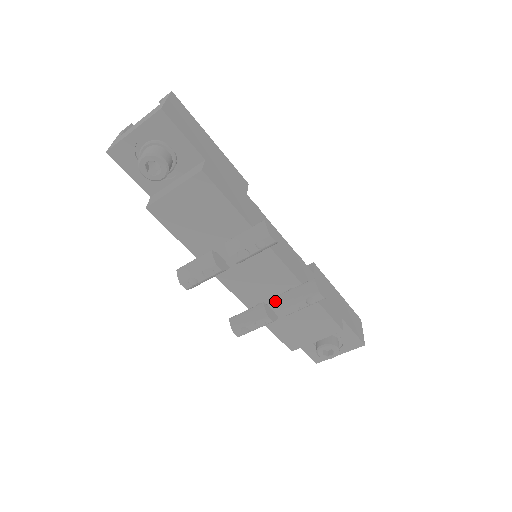
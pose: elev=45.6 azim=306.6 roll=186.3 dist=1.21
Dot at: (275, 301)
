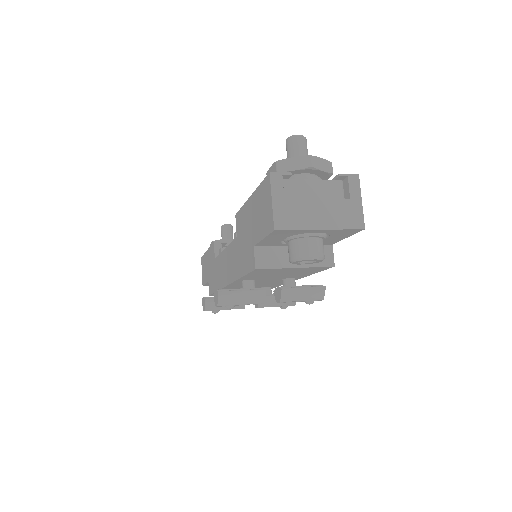
Dot at: occluded
